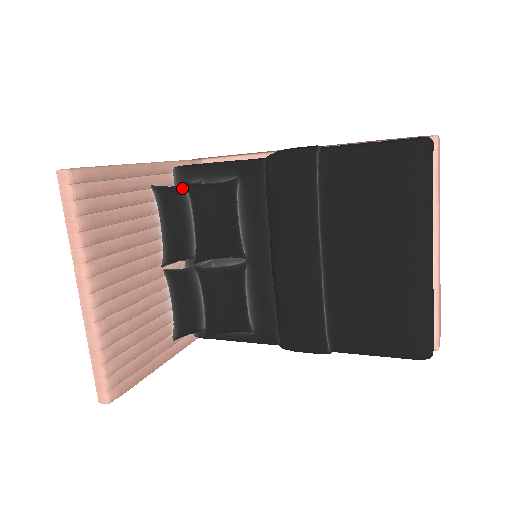
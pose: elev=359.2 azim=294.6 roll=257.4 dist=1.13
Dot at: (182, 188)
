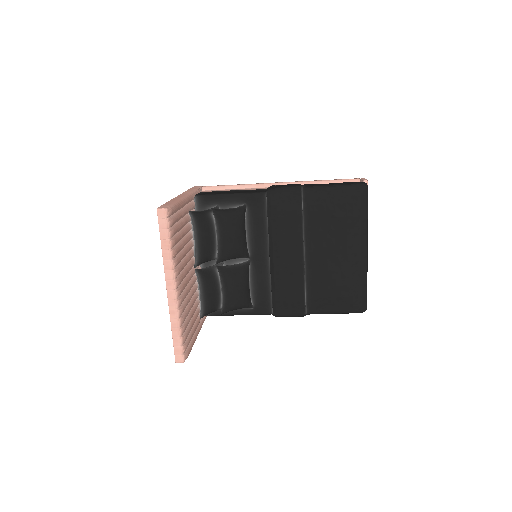
Dot at: (208, 212)
